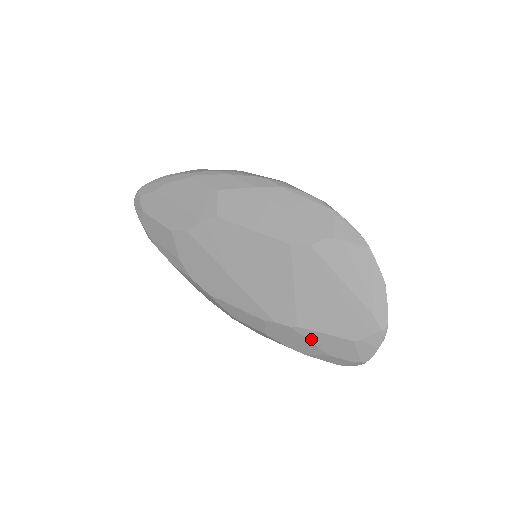
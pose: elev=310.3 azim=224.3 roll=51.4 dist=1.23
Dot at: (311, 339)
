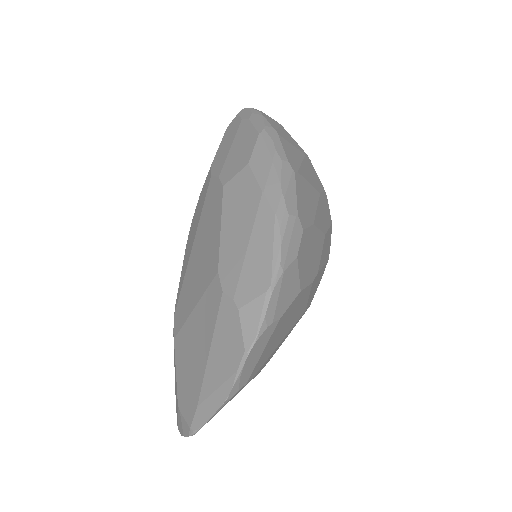
Dot at: occluded
